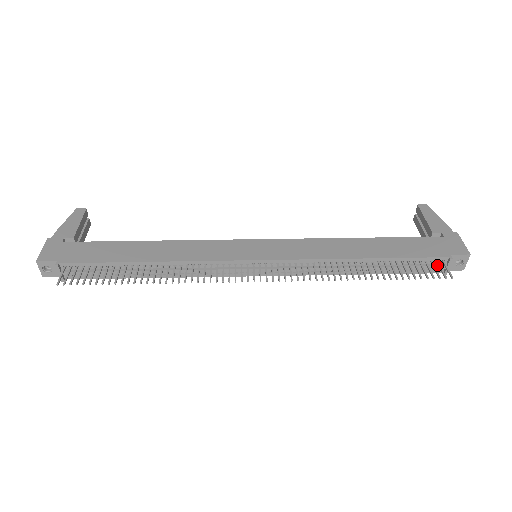
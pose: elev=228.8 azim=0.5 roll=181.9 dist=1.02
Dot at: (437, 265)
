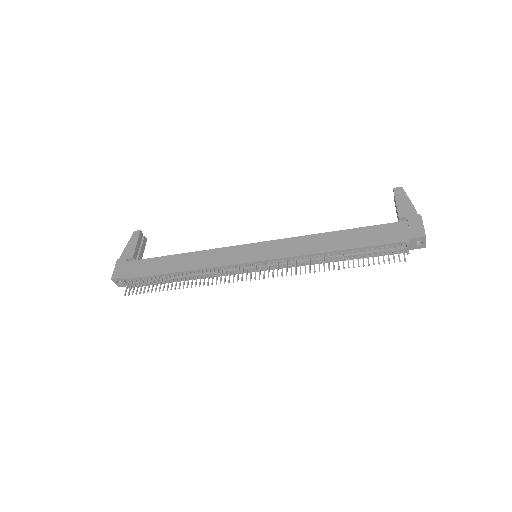
Dot at: (398, 248)
